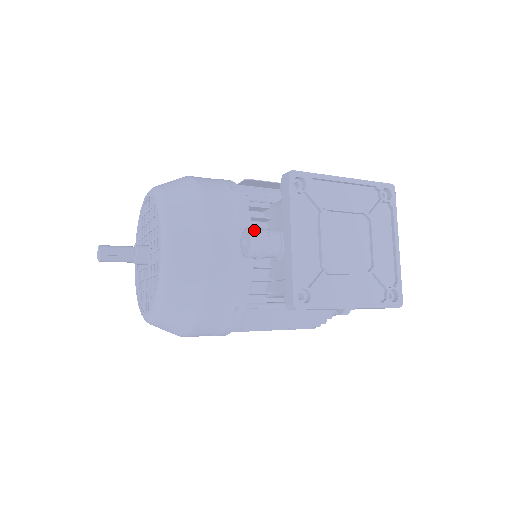
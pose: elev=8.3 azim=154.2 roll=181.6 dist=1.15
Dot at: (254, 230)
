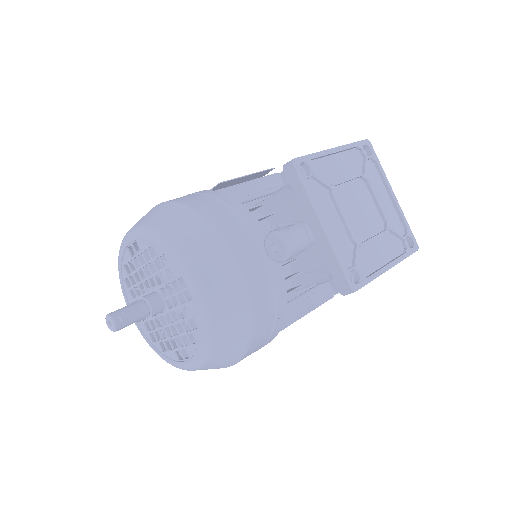
Dot at: (281, 232)
